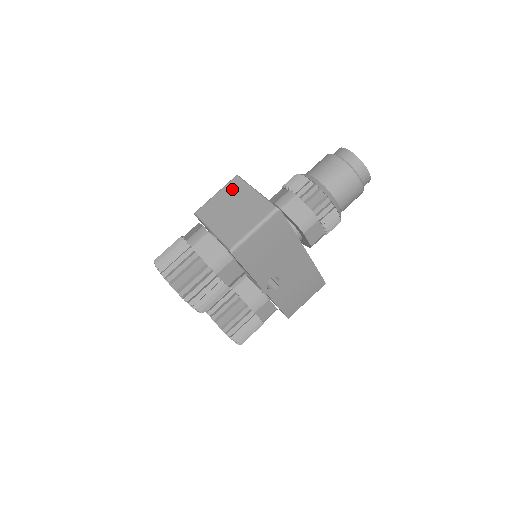
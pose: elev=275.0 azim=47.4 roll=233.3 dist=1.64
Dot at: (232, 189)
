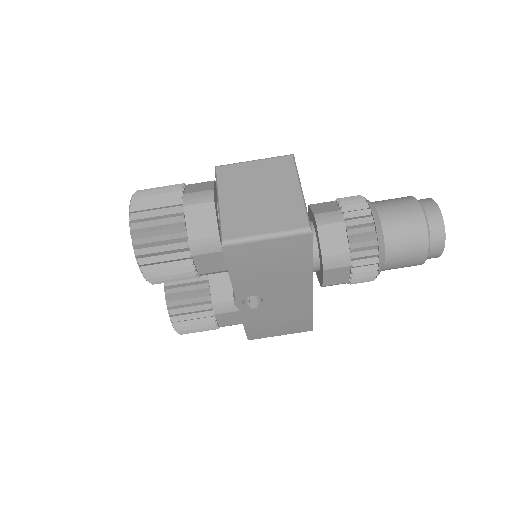
Dot at: (276, 168)
